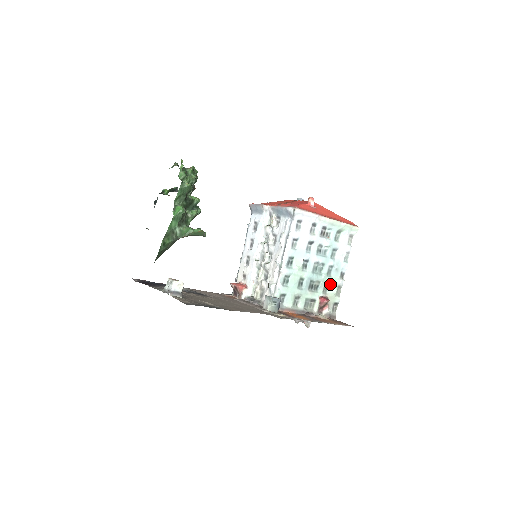
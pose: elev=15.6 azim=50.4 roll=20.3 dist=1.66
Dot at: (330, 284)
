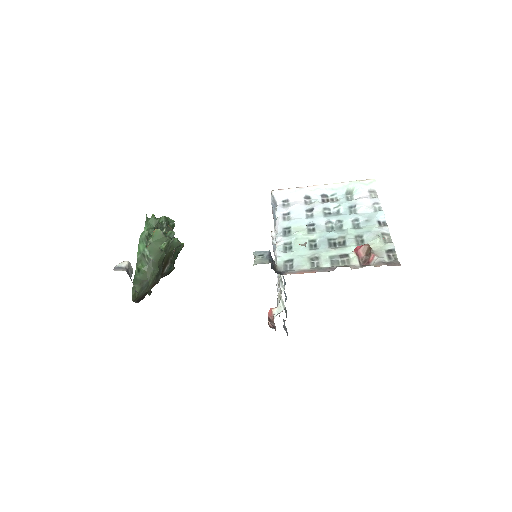
Dot at: (364, 235)
